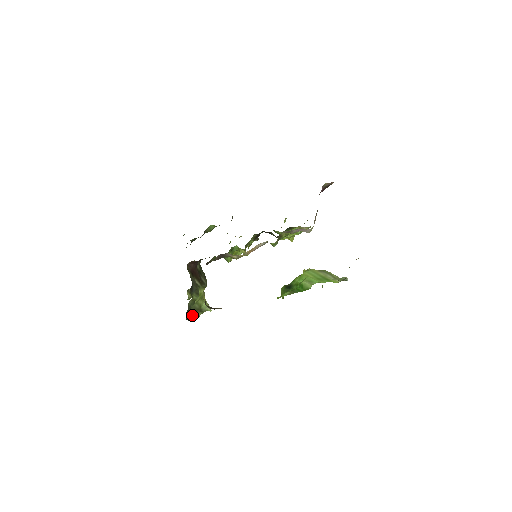
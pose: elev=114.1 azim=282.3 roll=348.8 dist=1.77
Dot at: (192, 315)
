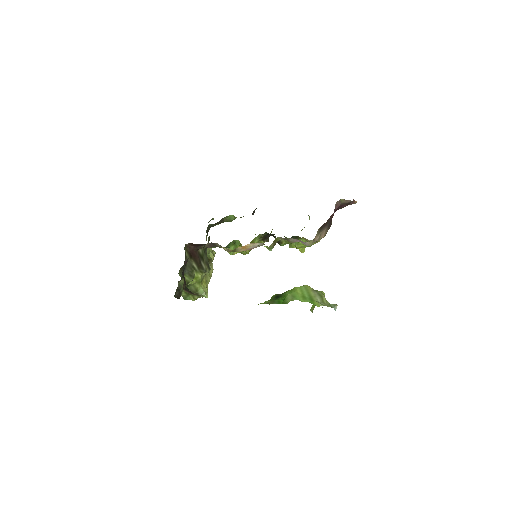
Dot at: (188, 296)
